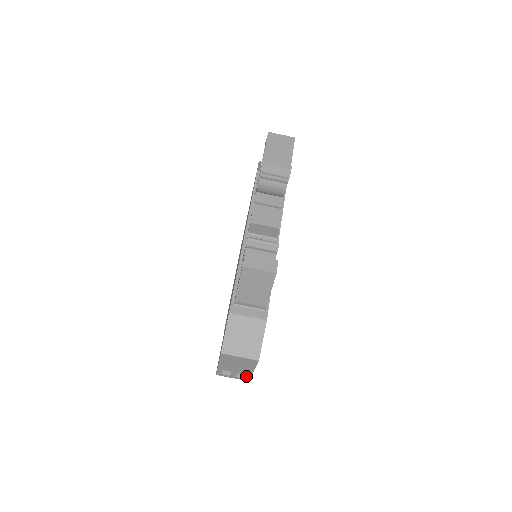
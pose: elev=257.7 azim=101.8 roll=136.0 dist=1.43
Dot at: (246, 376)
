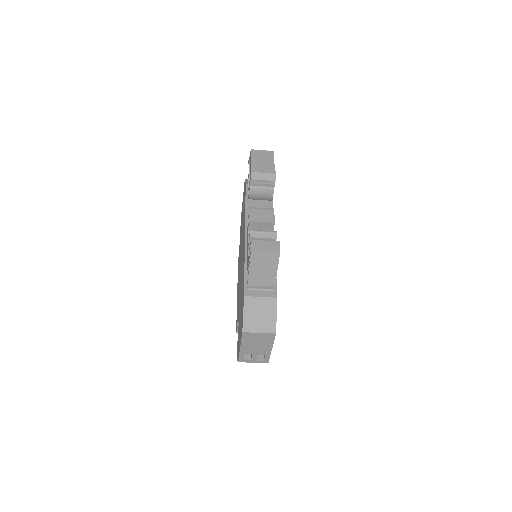
Dot at: (265, 357)
